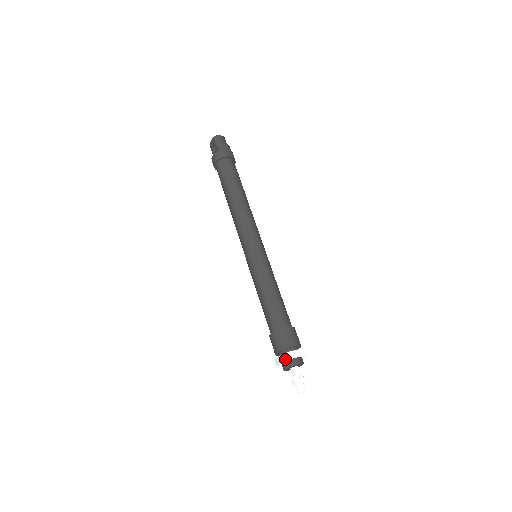
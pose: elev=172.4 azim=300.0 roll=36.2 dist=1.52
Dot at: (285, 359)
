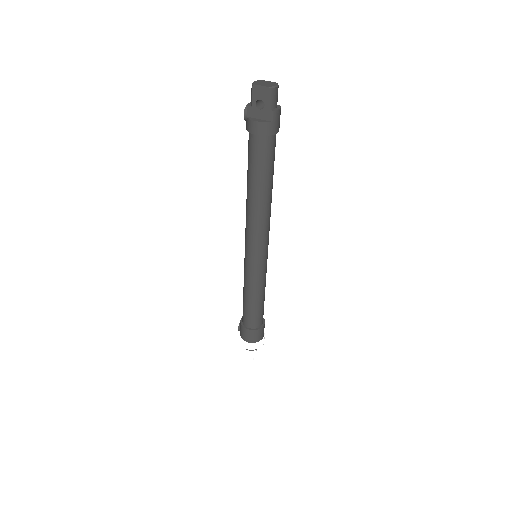
Dot at: (254, 349)
